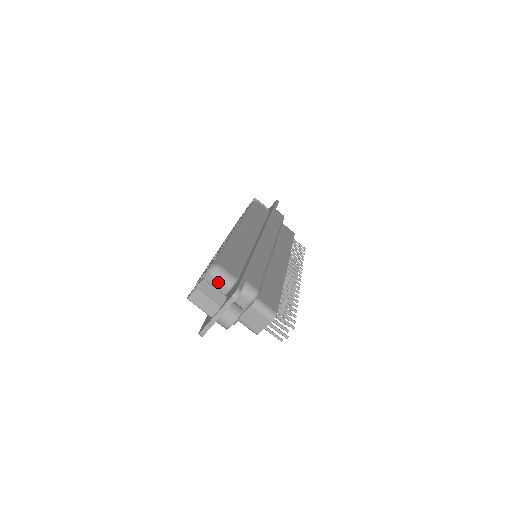
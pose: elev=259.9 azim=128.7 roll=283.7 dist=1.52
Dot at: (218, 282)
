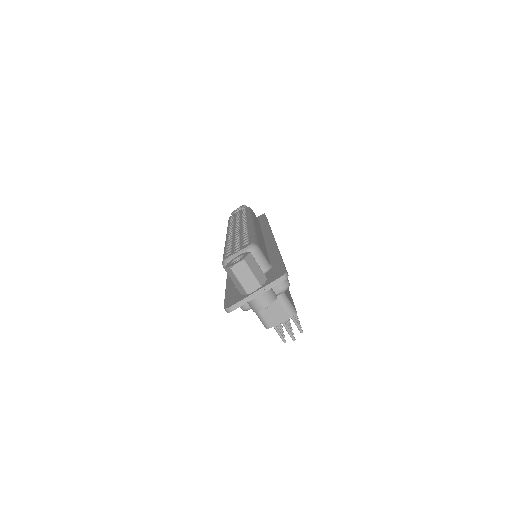
Dot at: occluded
